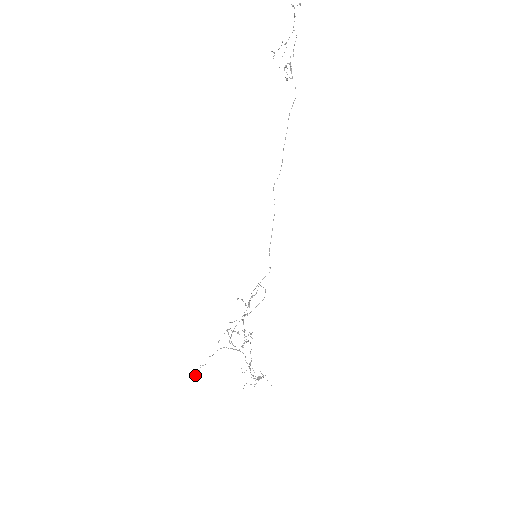
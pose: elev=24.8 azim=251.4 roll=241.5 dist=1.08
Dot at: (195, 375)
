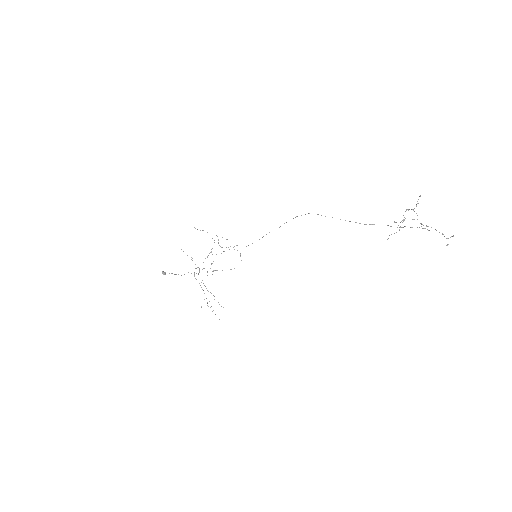
Dot at: occluded
